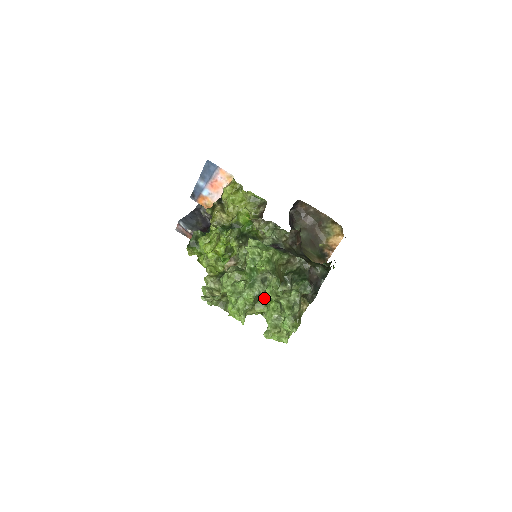
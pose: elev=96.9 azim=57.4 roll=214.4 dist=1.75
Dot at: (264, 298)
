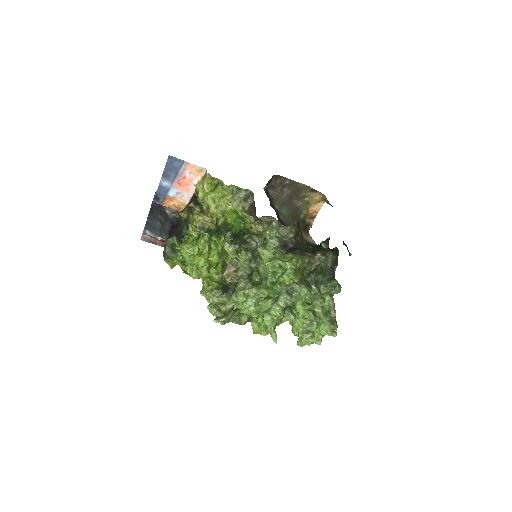
Dot at: (291, 308)
